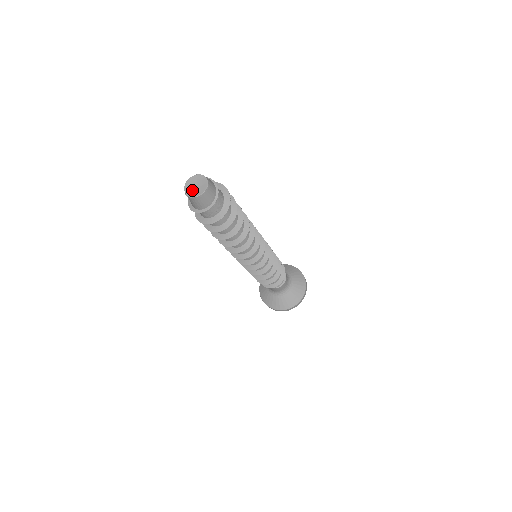
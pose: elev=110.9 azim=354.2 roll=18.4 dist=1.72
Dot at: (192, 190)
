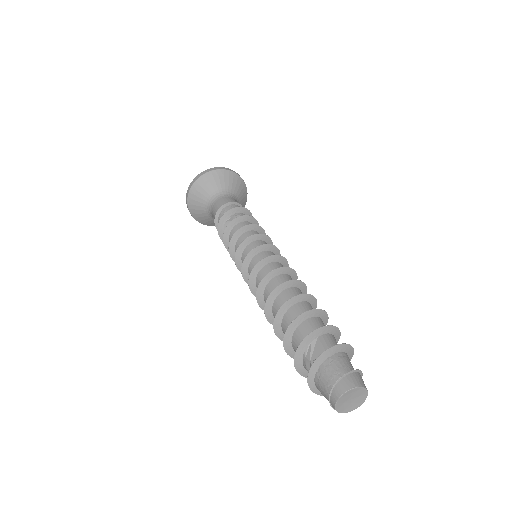
Dot at: (347, 406)
